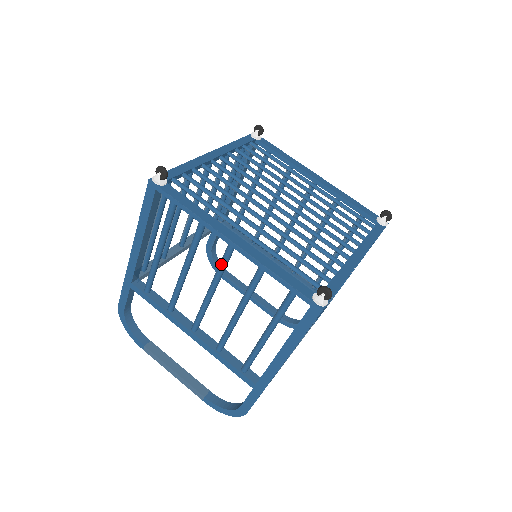
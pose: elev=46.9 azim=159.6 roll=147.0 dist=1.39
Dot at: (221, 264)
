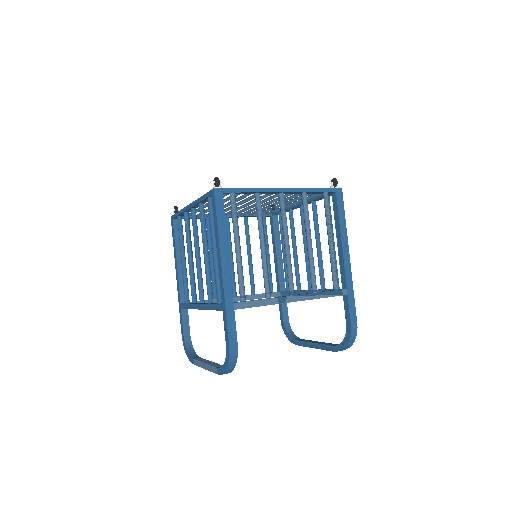
Dot at: occluded
